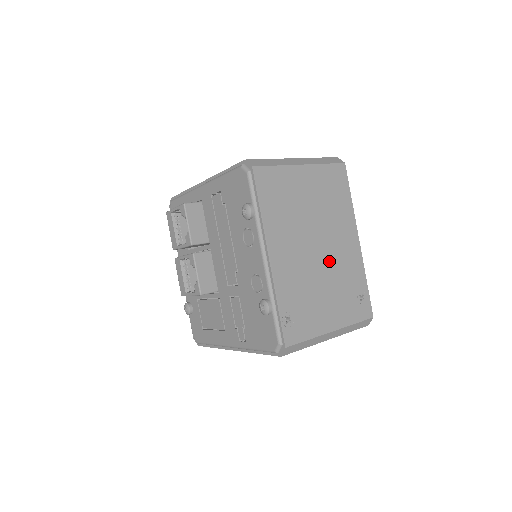
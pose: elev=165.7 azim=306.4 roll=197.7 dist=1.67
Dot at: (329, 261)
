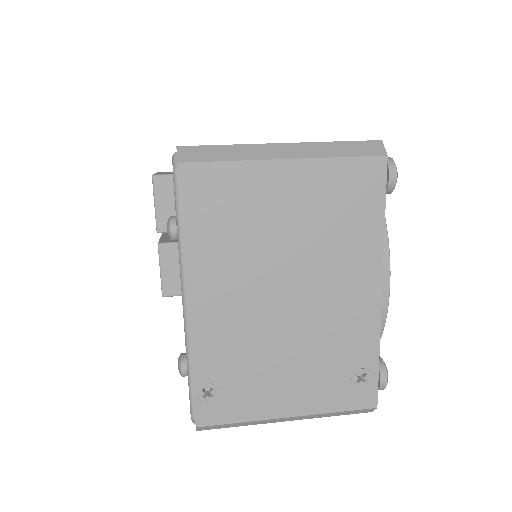
Dot at: (307, 319)
